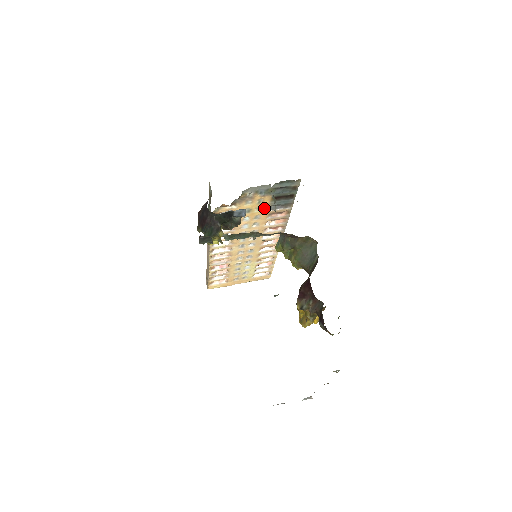
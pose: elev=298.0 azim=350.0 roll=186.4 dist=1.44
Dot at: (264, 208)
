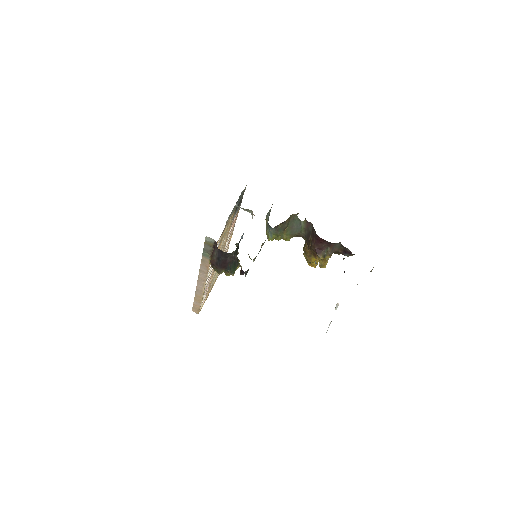
Dot at: (230, 223)
